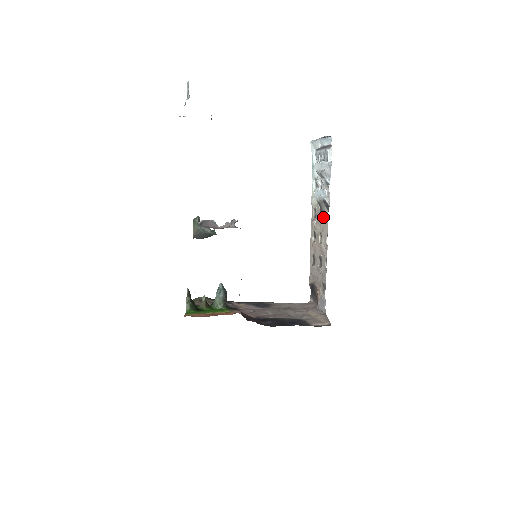
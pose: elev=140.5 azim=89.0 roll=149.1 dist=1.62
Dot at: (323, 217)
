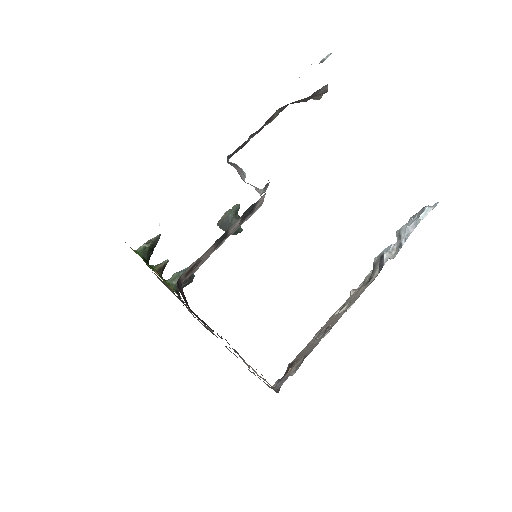
Dot at: (367, 283)
